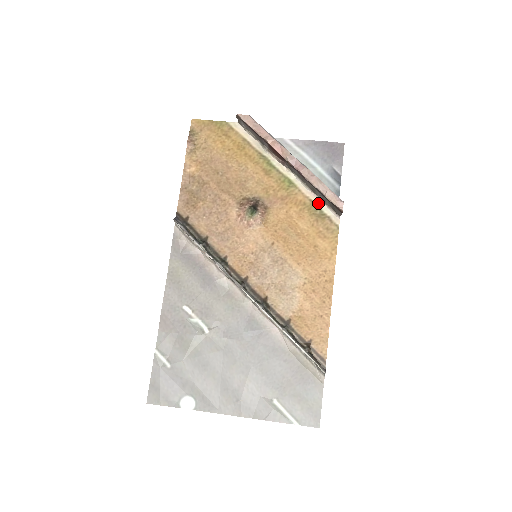
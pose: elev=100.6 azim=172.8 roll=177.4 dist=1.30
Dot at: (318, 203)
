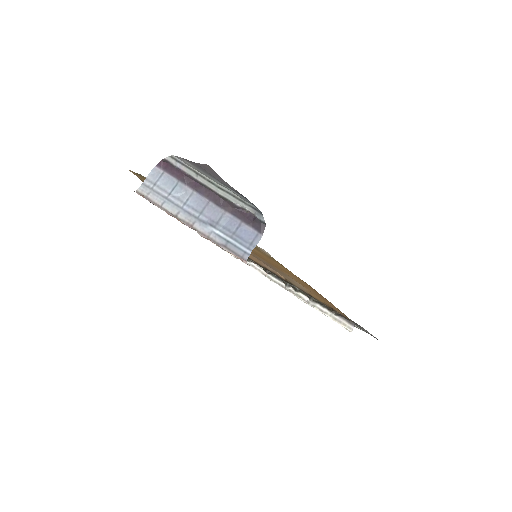
Dot at: occluded
